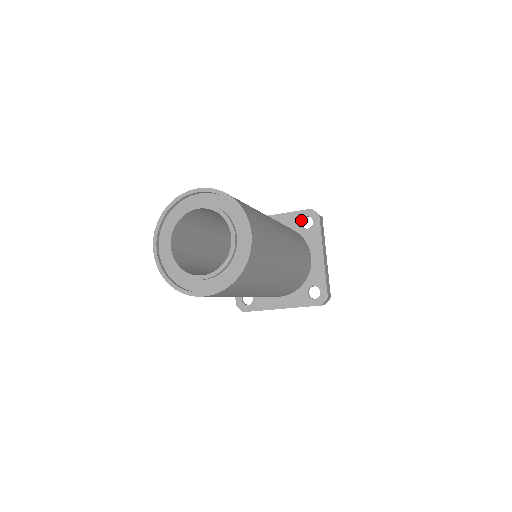
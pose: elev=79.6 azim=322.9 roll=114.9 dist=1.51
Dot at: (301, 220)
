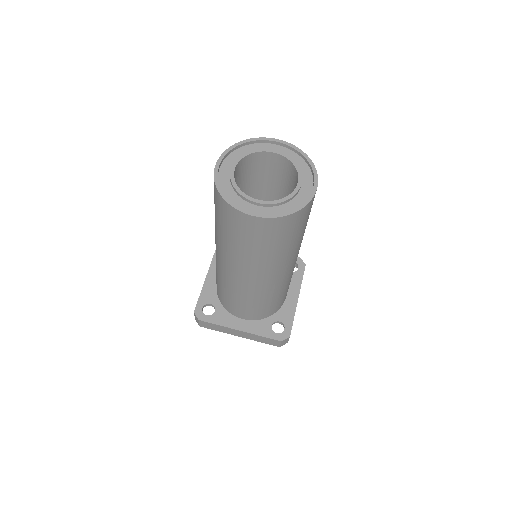
Dot at: occluded
